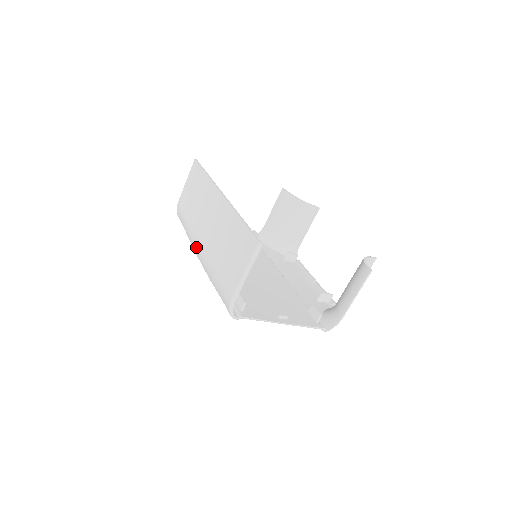
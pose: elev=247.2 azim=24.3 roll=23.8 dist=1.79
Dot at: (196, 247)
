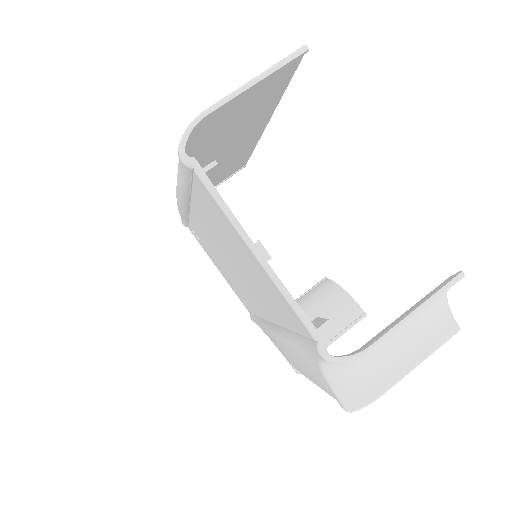
Dot at: occluded
